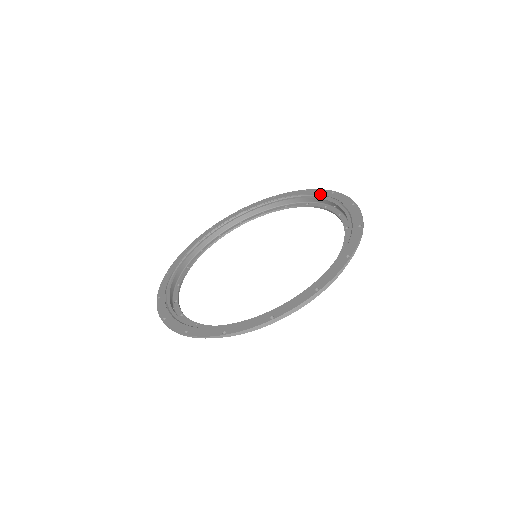
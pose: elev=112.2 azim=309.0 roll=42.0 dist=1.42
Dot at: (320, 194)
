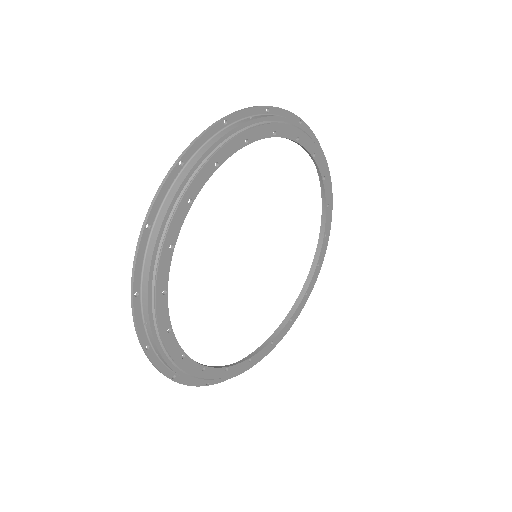
Dot at: (317, 245)
